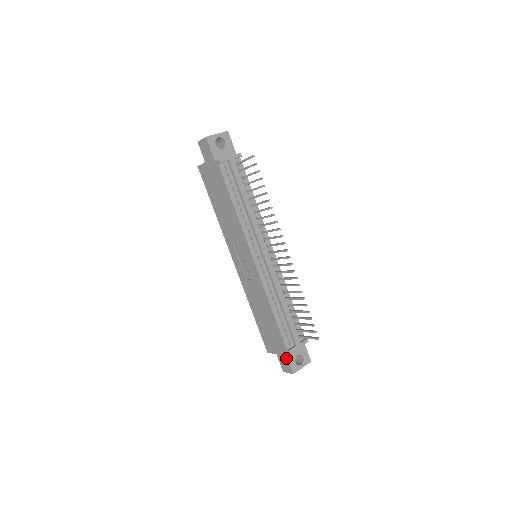
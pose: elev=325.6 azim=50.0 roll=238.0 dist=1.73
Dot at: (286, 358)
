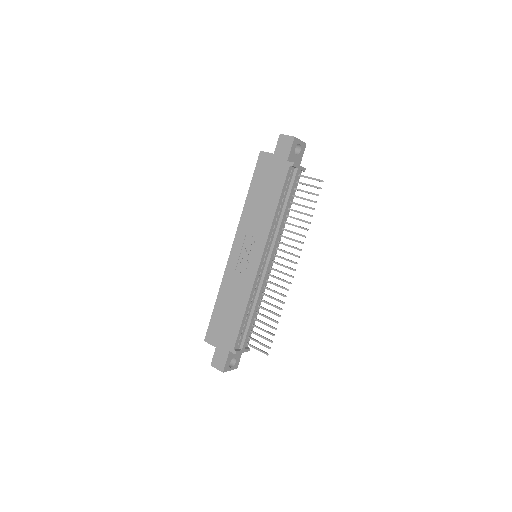
Dot at: (226, 356)
